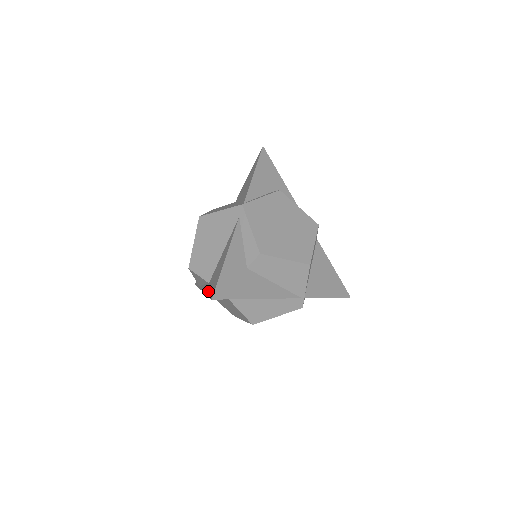
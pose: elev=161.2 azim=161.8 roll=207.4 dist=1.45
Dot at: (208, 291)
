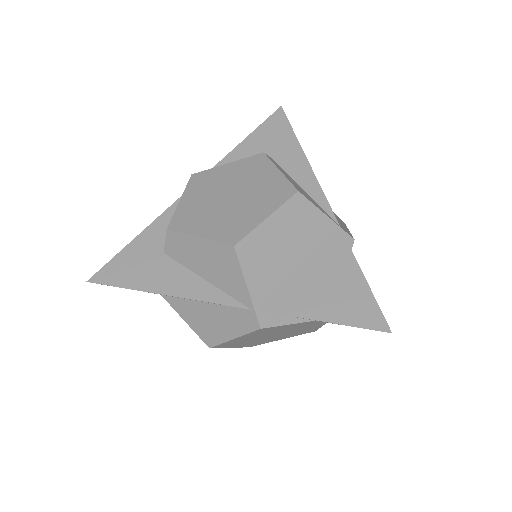
Dot at: occluded
